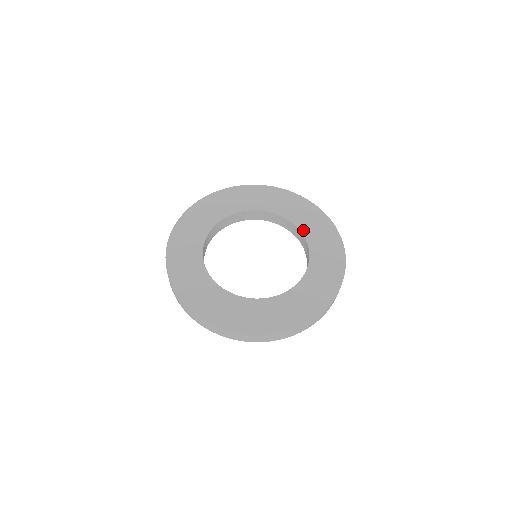
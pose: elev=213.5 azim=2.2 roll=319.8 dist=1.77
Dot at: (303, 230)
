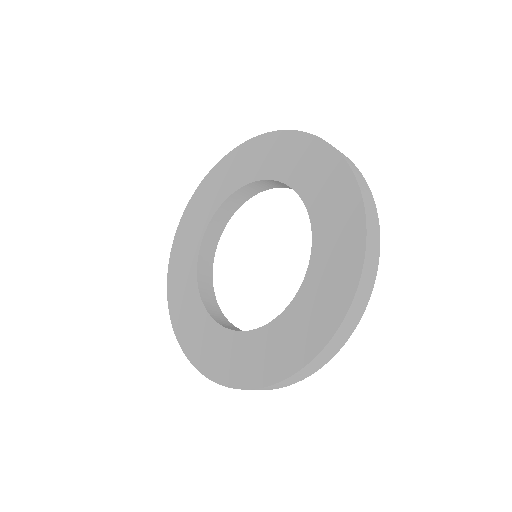
Dot at: (308, 201)
